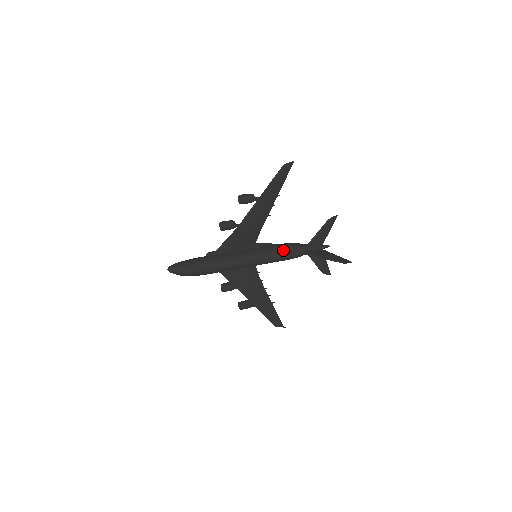
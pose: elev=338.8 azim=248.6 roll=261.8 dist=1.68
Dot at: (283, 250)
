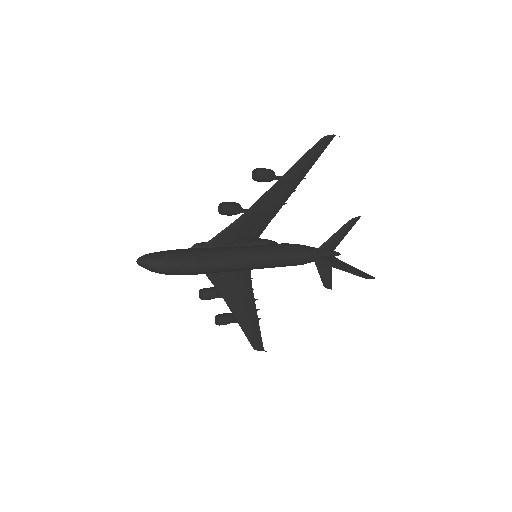
Dot at: (292, 252)
